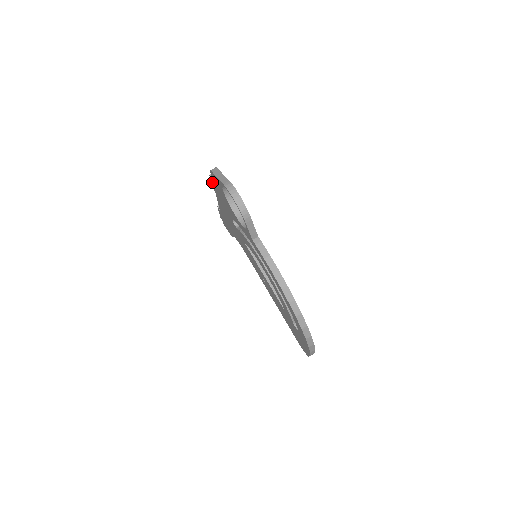
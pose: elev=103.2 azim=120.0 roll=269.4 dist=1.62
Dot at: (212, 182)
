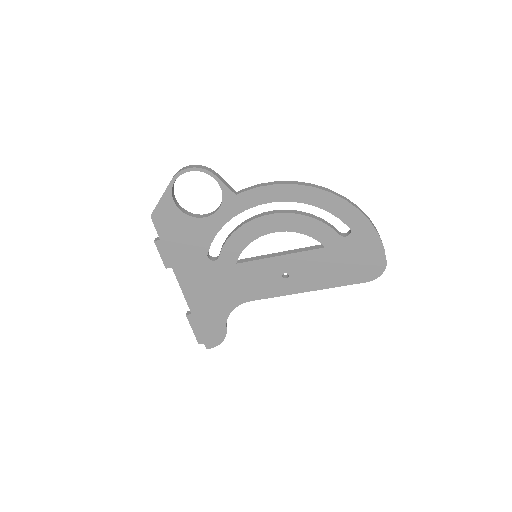
Dot at: (161, 249)
